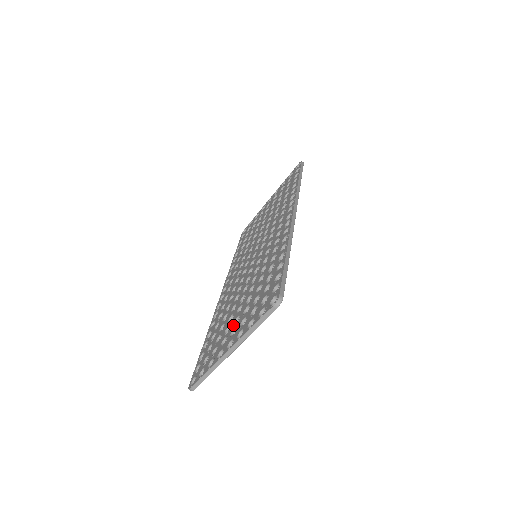
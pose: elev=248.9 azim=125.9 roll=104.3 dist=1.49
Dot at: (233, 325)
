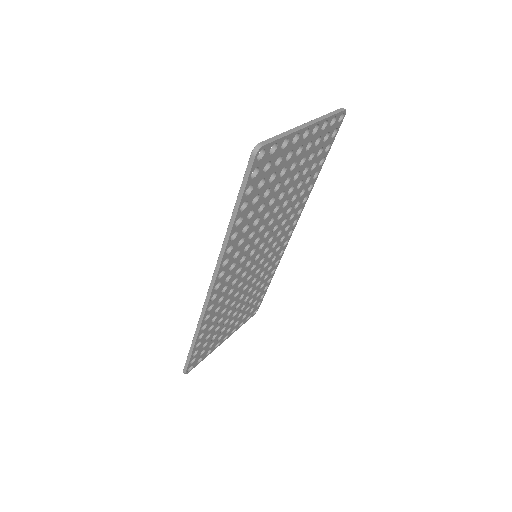
Dot at: occluded
